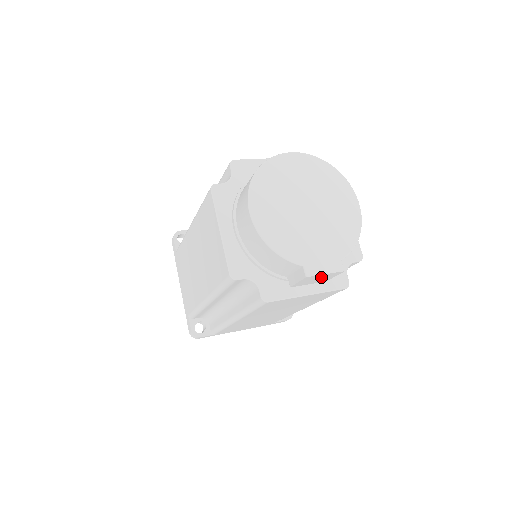
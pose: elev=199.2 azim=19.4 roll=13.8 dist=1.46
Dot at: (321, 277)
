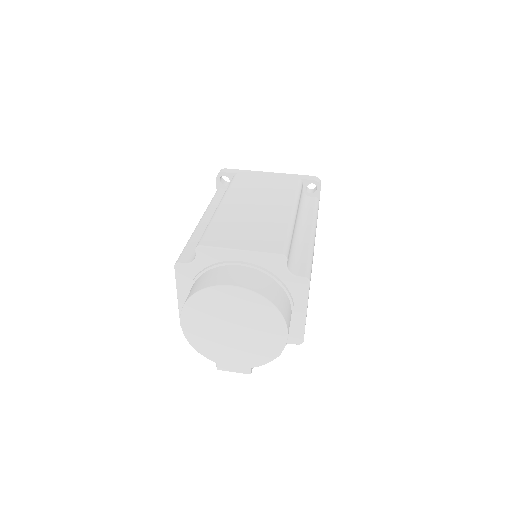
Dot at: occluded
